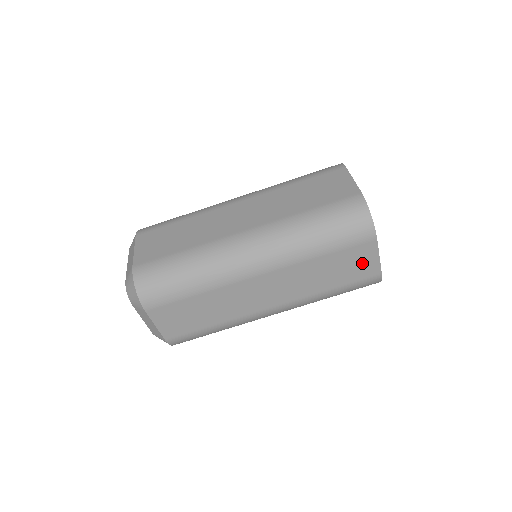
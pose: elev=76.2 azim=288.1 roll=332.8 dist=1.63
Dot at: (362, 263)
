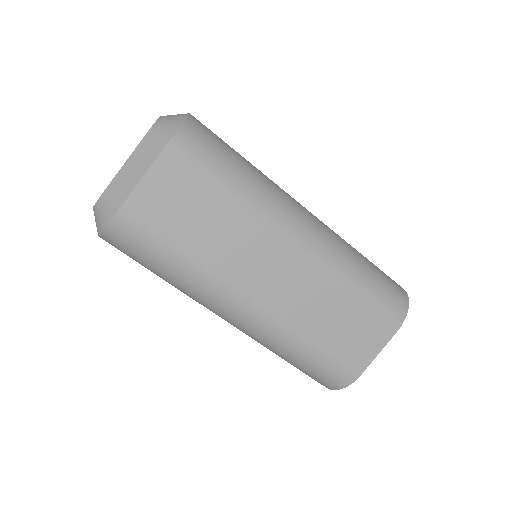
Dot at: (363, 344)
